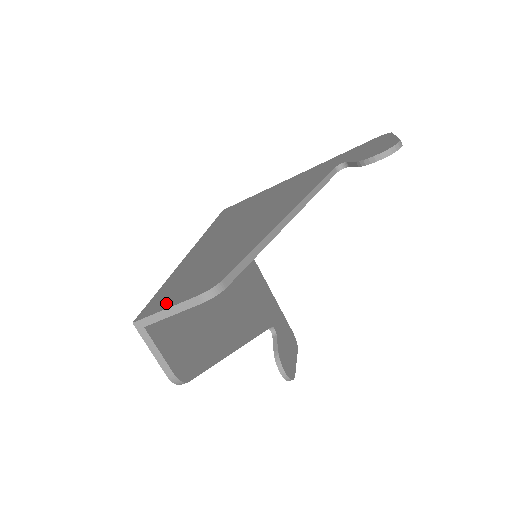
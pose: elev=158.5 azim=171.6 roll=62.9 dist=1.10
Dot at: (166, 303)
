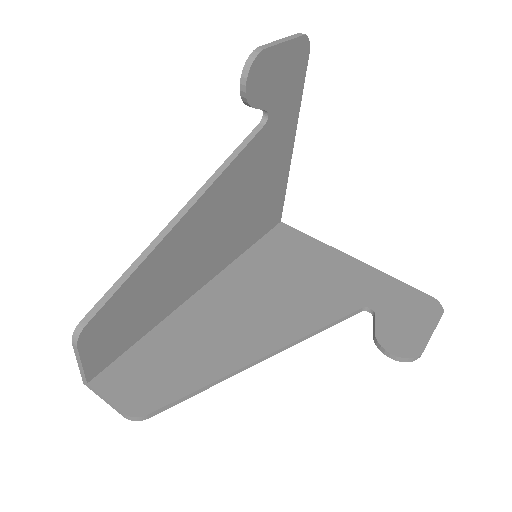
Dot at: occluded
